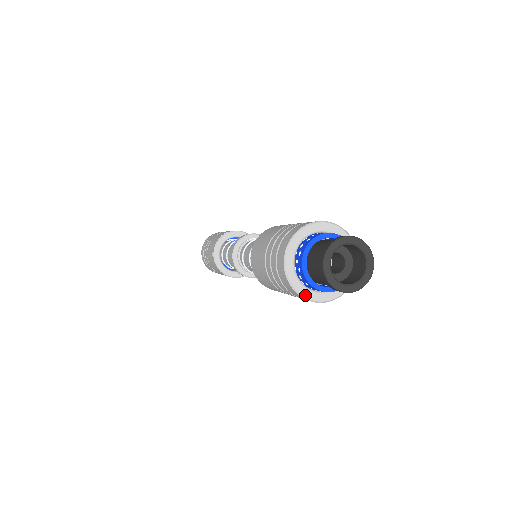
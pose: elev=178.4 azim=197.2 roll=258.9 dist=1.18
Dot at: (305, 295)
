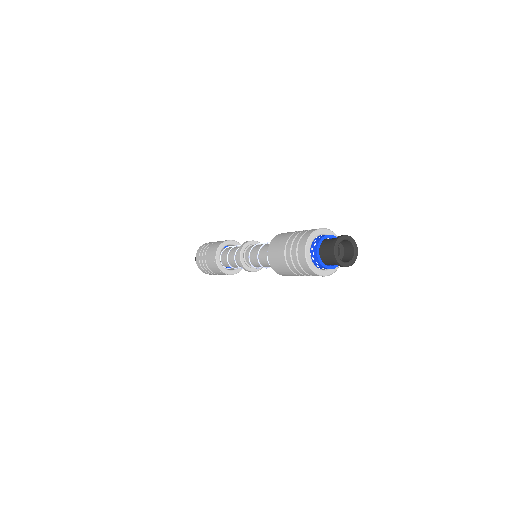
Dot at: (308, 259)
